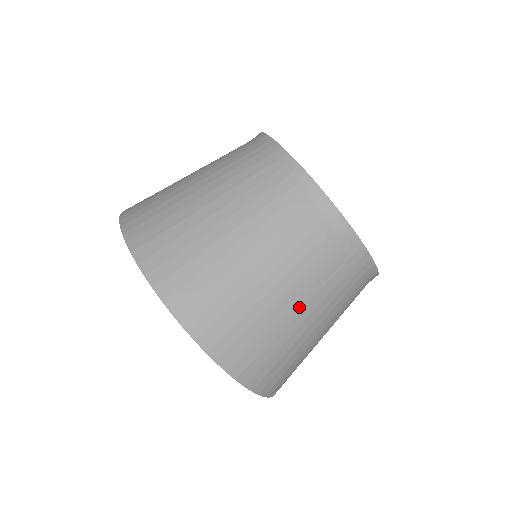
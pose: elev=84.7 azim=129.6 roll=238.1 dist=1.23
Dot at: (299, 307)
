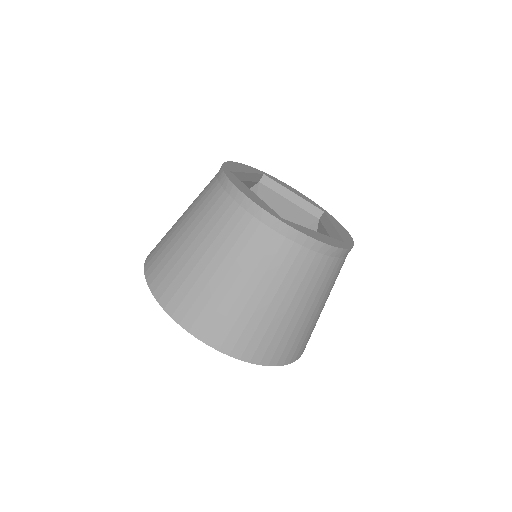
Dot at: (252, 288)
